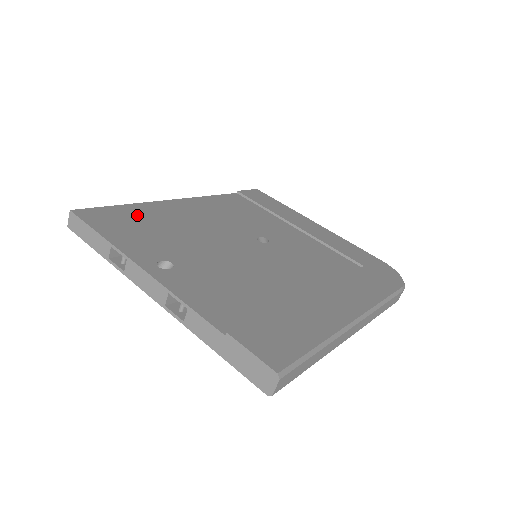
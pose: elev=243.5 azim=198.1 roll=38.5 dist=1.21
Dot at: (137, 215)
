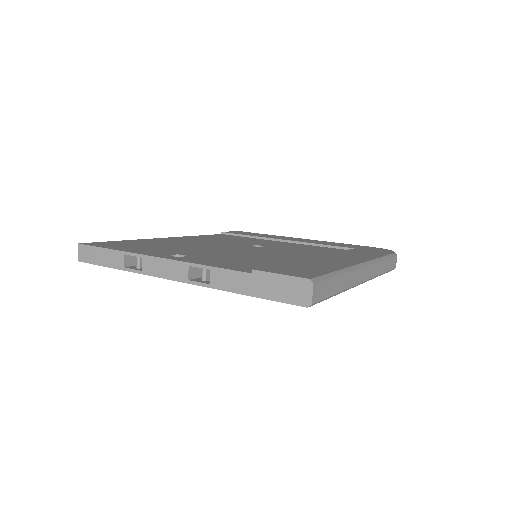
Dot at: (139, 243)
